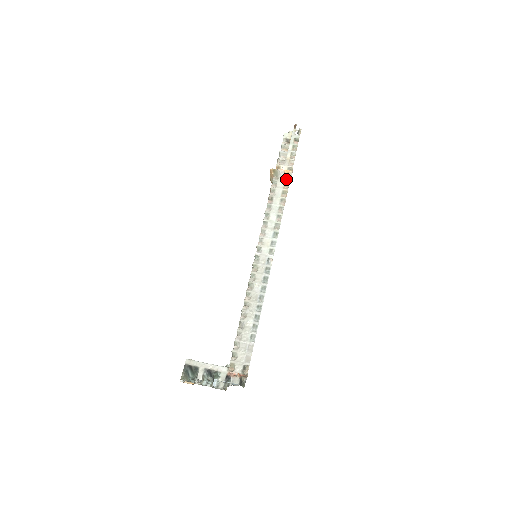
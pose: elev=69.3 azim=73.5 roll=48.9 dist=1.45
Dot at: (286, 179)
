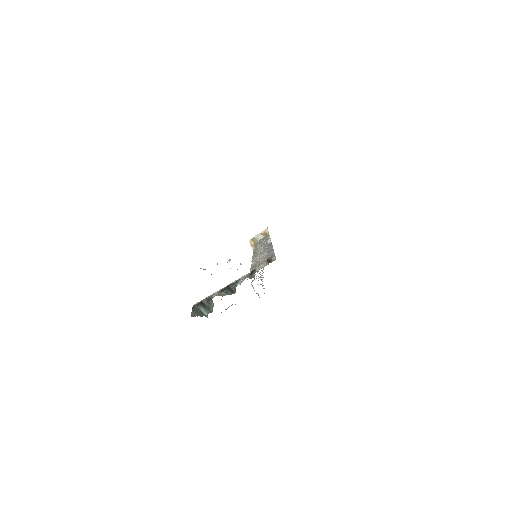
Dot at: (265, 236)
